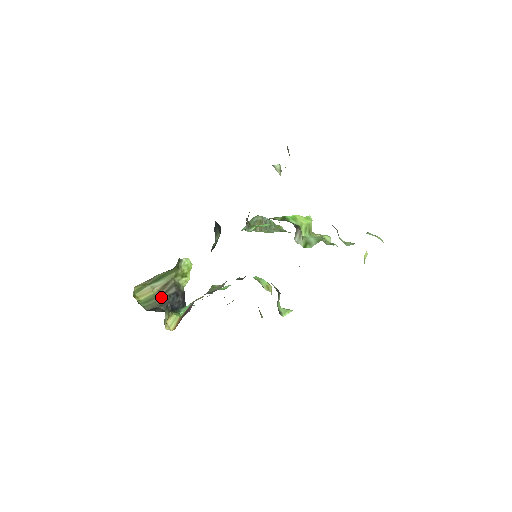
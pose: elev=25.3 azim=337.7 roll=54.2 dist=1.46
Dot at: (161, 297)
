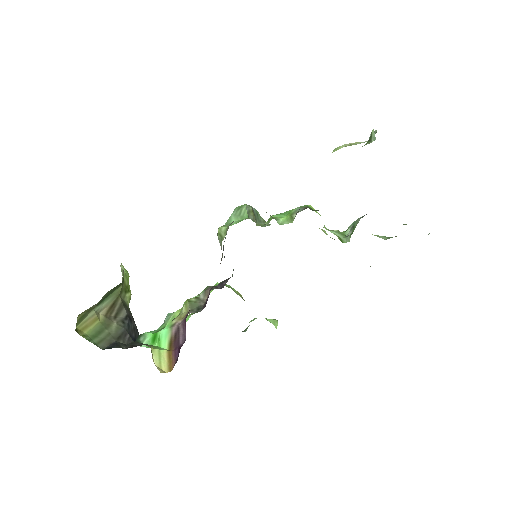
Dot at: (113, 325)
